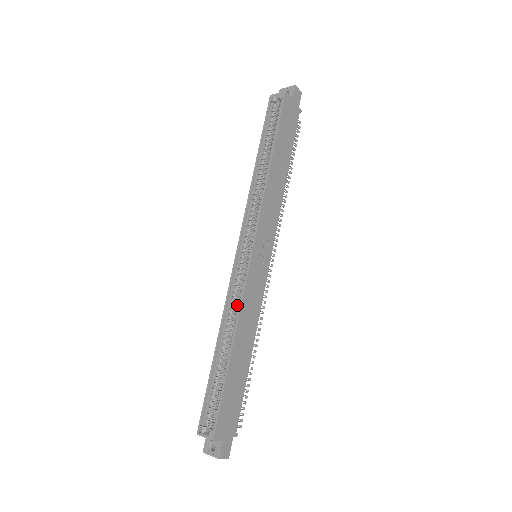
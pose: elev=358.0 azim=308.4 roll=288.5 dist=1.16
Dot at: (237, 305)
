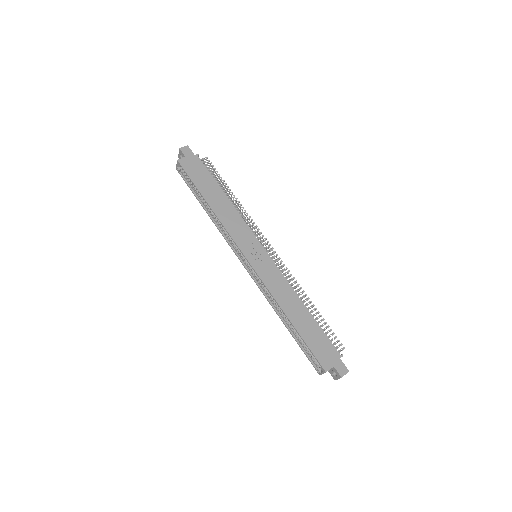
Dot at: occluded
